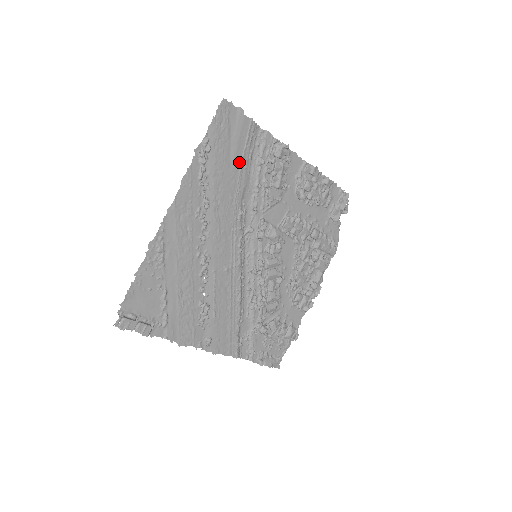
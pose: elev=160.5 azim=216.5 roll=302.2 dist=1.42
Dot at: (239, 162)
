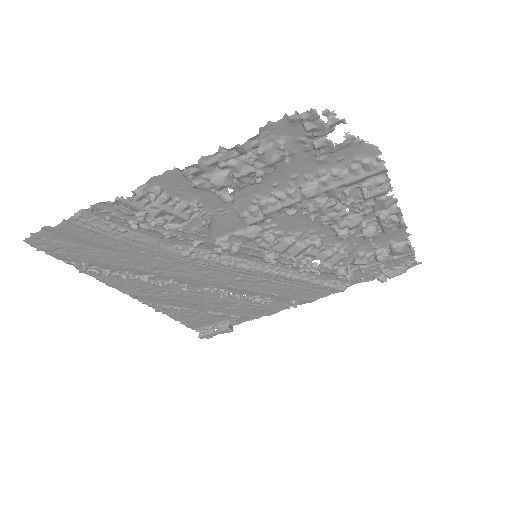
Dot at: (120, 244)
